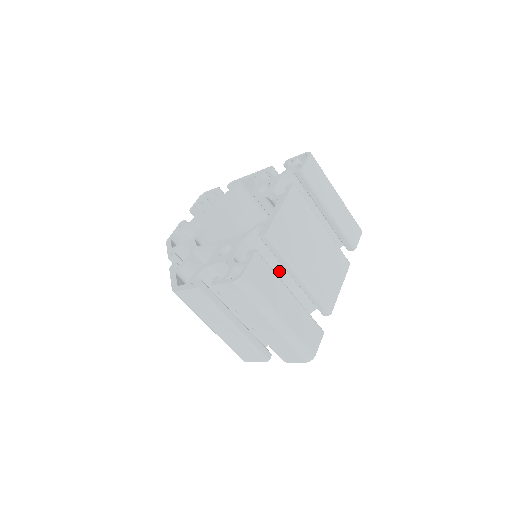
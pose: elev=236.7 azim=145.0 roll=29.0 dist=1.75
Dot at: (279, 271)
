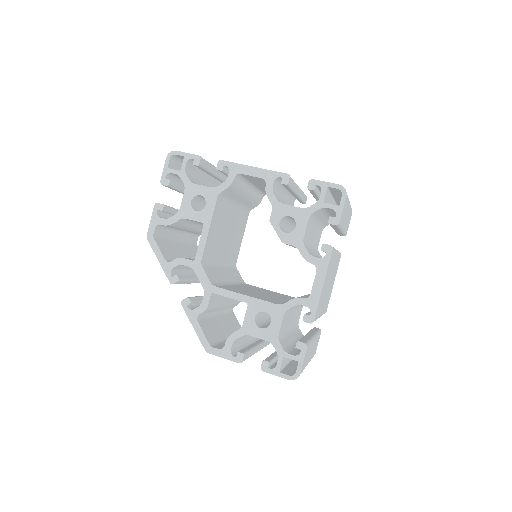
Dot at: occluded
